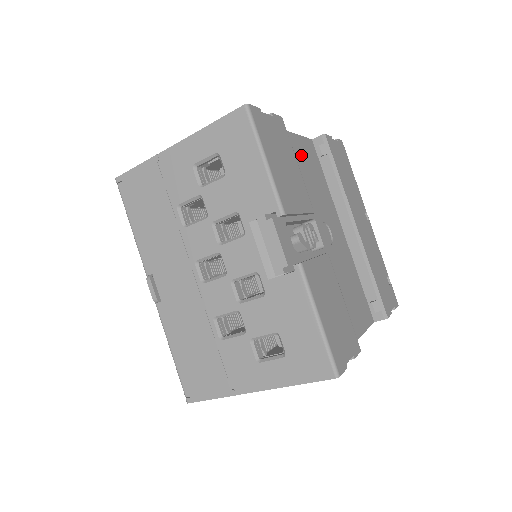
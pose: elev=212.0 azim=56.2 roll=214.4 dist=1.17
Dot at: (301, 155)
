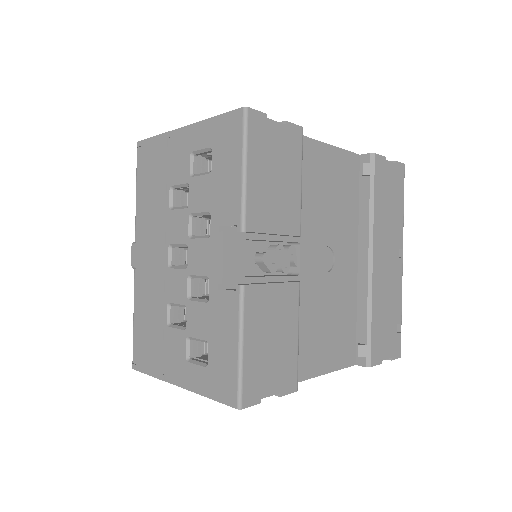
Dot at: (329, 170)
